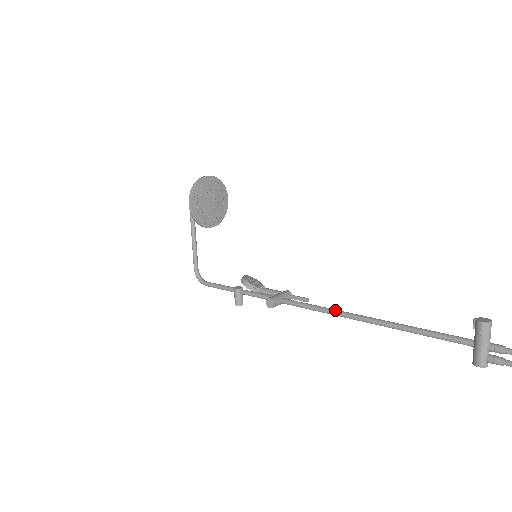
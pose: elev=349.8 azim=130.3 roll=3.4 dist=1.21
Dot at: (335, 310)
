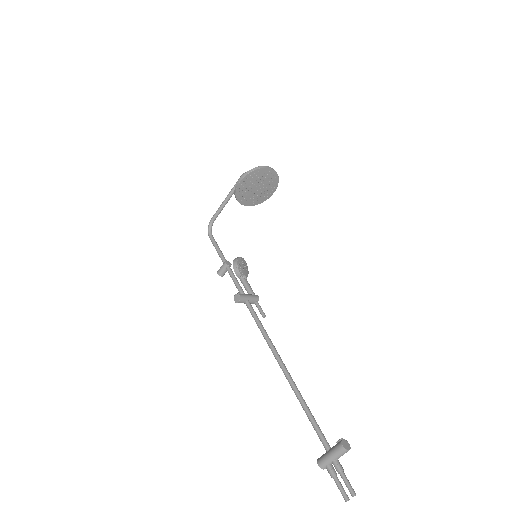
Dot at: (272, 344)
